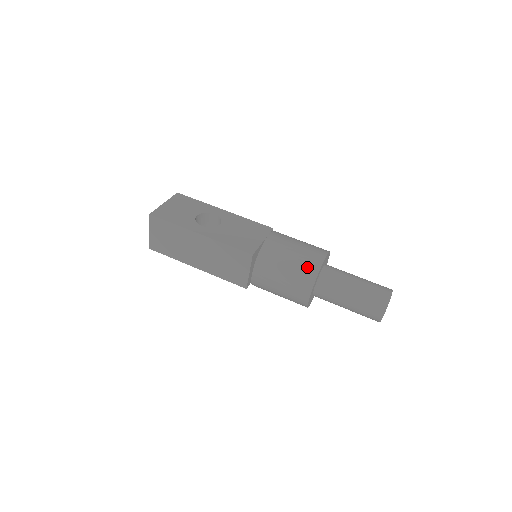
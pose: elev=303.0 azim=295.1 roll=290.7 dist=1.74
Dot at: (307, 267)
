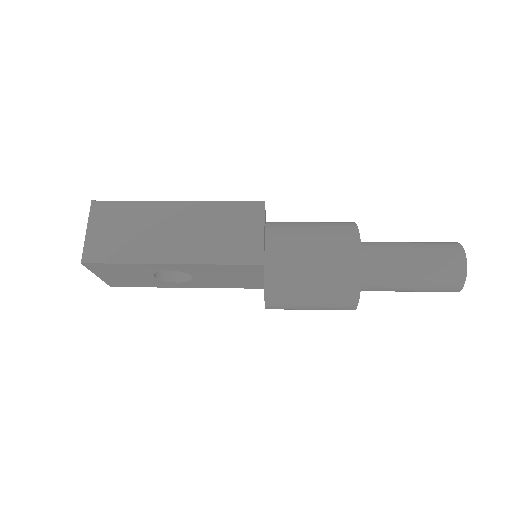
Dot at: (338, 223)
